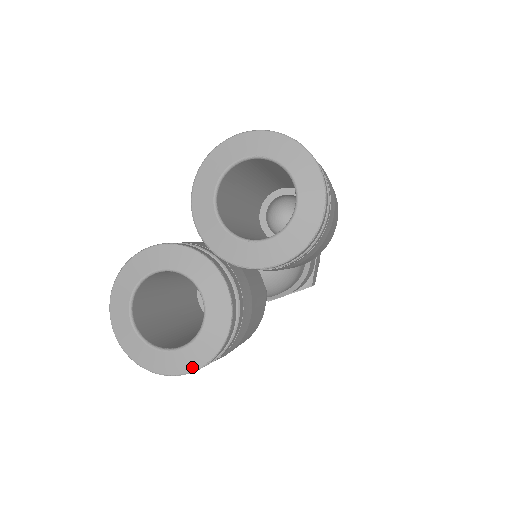
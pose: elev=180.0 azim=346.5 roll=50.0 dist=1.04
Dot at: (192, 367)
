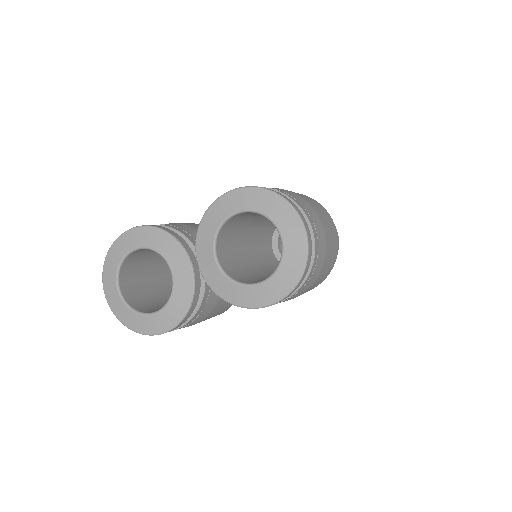
Dot at: (140, 330)
